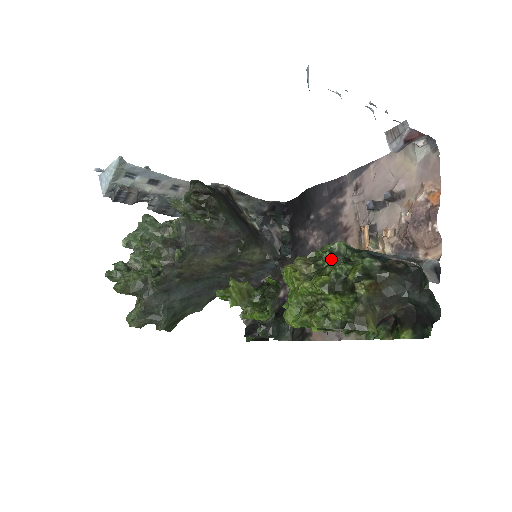
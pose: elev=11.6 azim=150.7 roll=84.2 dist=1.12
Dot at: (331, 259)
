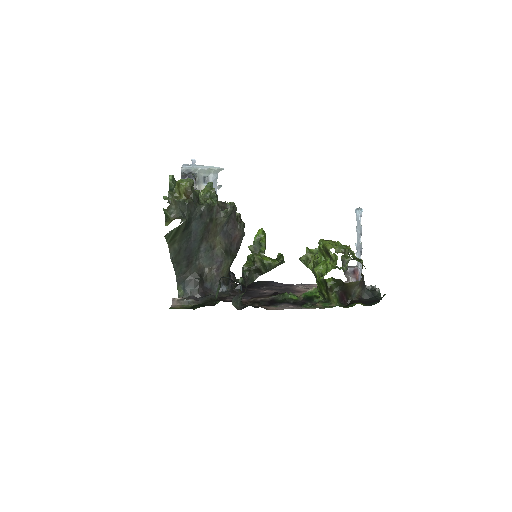
Dot at: occluded
